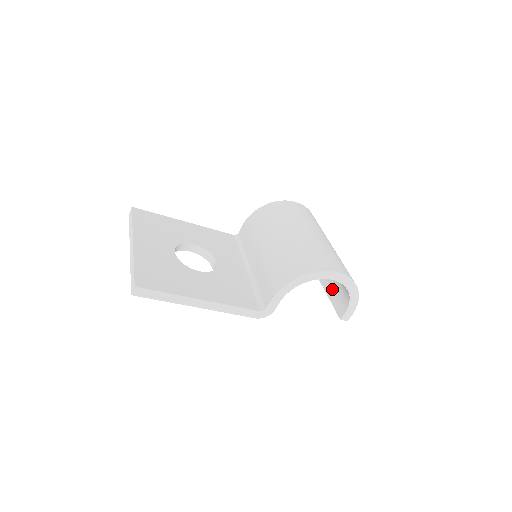
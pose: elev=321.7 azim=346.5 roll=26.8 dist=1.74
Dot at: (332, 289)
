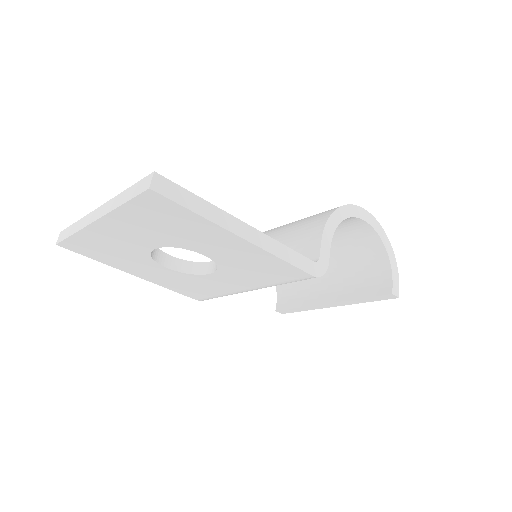
Dot at: (354, 288)
